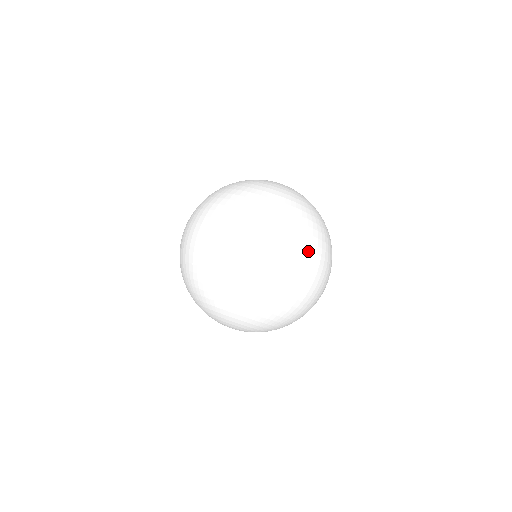
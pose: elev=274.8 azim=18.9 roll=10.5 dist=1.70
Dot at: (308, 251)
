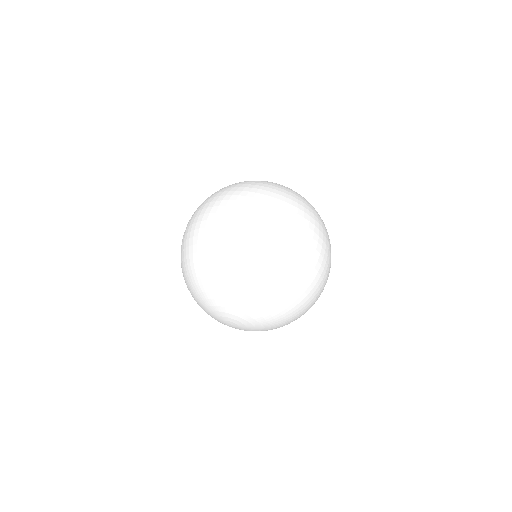
Dot at: (320, 239)
